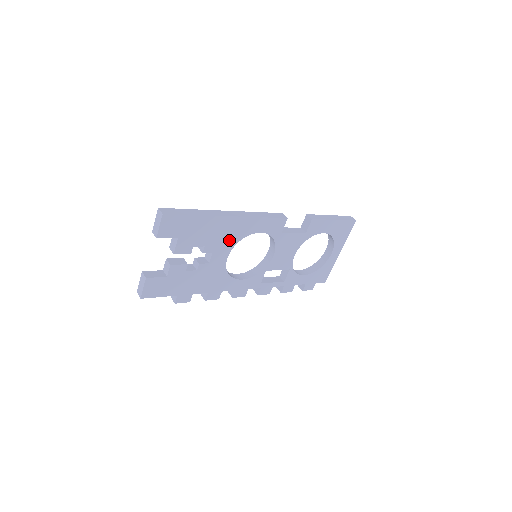
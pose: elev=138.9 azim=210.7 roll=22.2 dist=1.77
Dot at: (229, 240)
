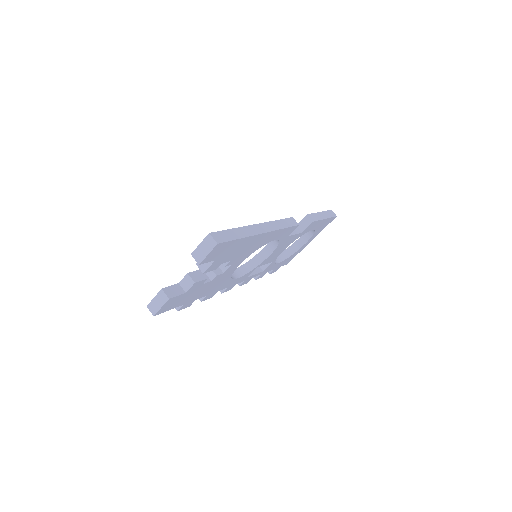
Dot at: (250, 251)
